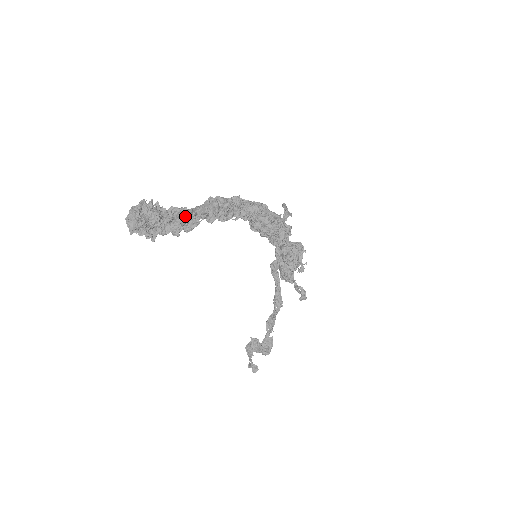
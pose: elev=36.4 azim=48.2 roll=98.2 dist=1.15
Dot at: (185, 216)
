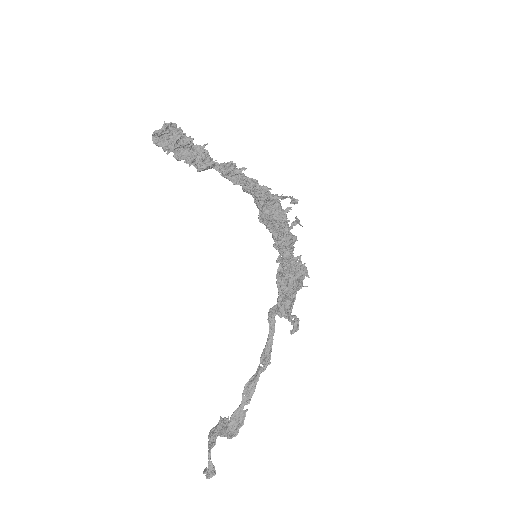
Dot at: (203, 153)
